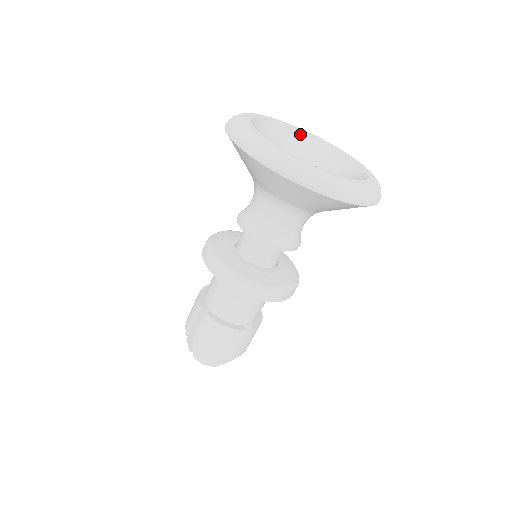
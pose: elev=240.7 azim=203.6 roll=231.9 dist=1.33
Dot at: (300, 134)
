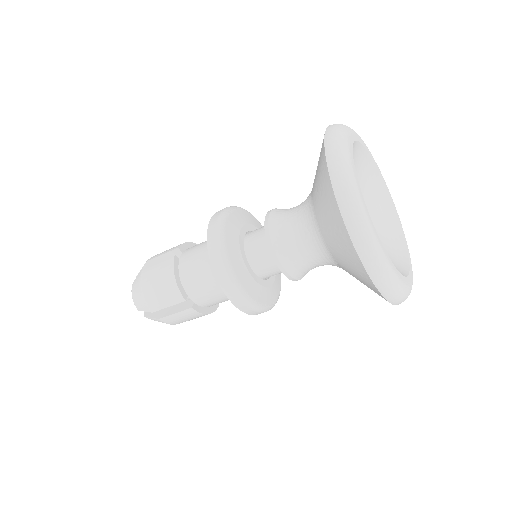
Dot at: (356, 148)
